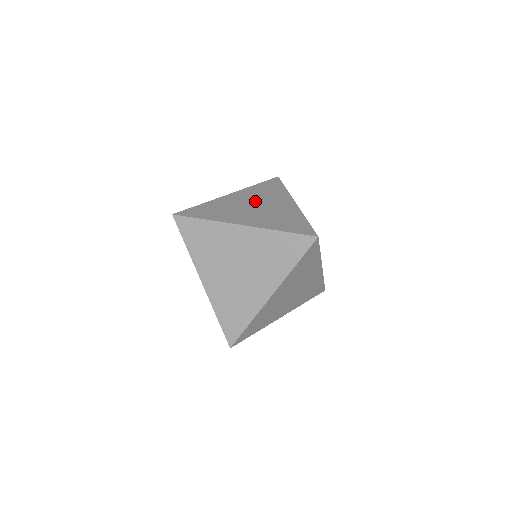
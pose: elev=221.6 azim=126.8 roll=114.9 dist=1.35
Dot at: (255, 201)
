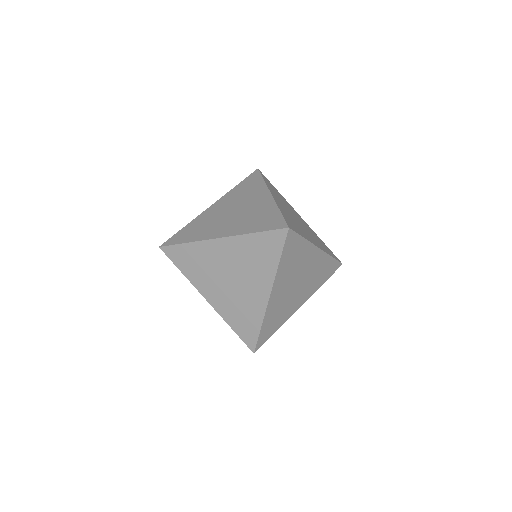
Dot at: (233, 206)
